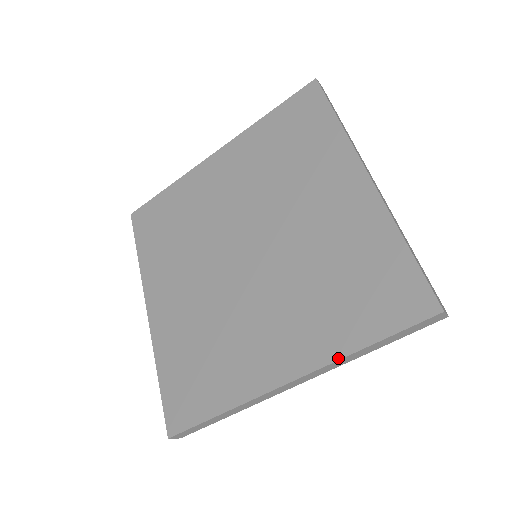
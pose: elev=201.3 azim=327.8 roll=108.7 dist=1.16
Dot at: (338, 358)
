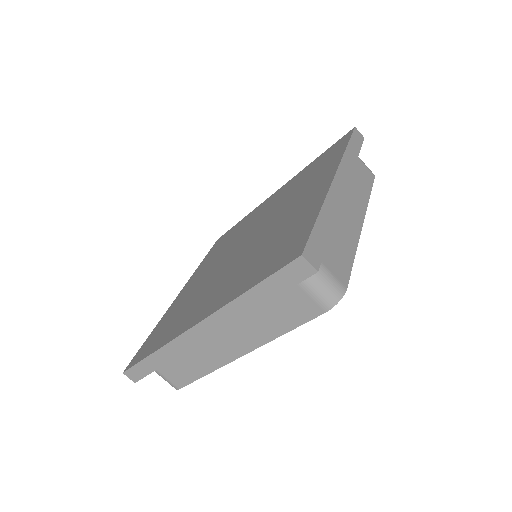
Dot at: (227, 303)
